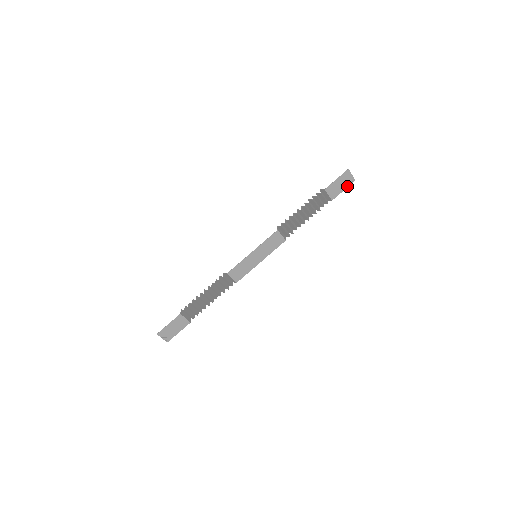
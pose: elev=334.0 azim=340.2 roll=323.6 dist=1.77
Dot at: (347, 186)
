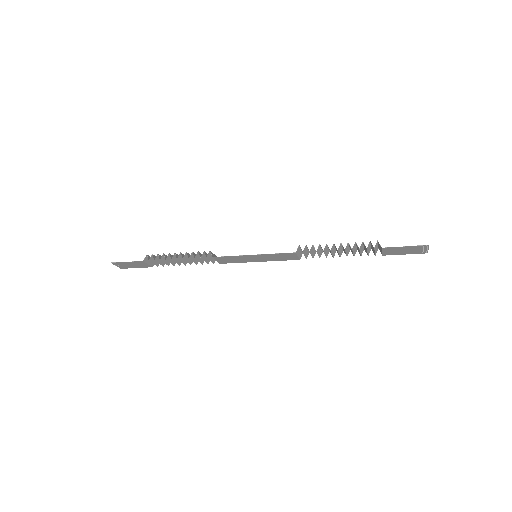
Dot at: (413, 253)
